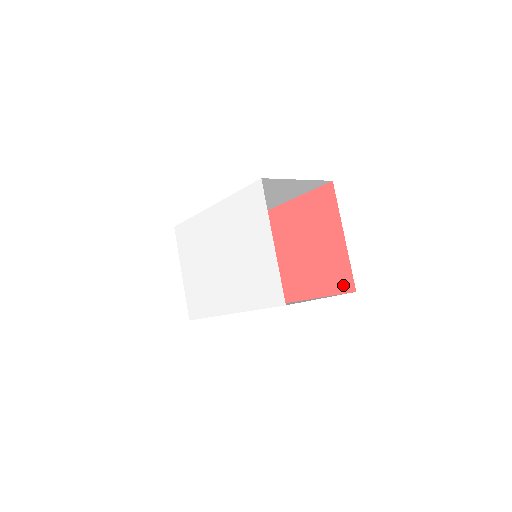
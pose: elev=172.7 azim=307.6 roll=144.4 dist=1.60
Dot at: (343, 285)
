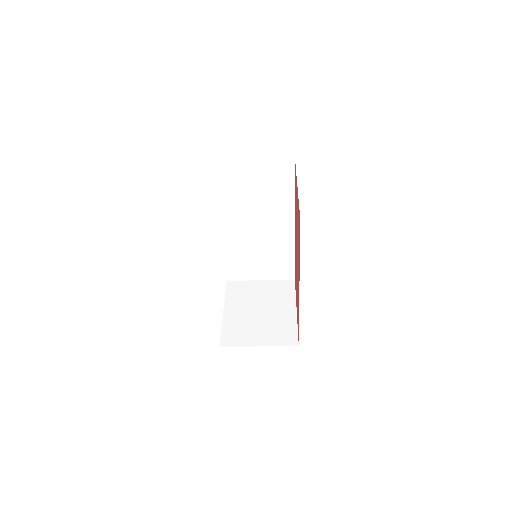
Dot at: (299, 226)
